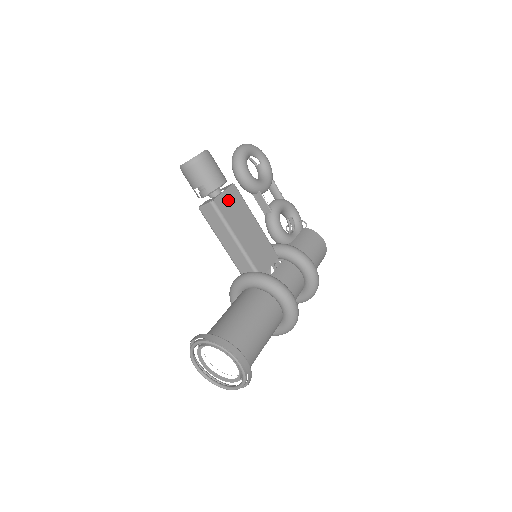
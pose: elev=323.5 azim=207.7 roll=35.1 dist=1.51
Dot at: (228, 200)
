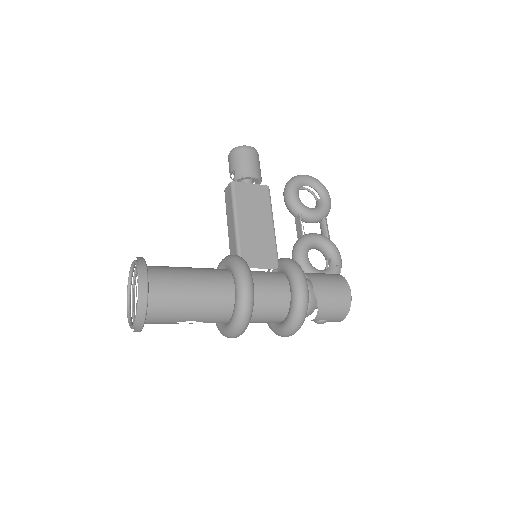
Dot at: (251, 191)
